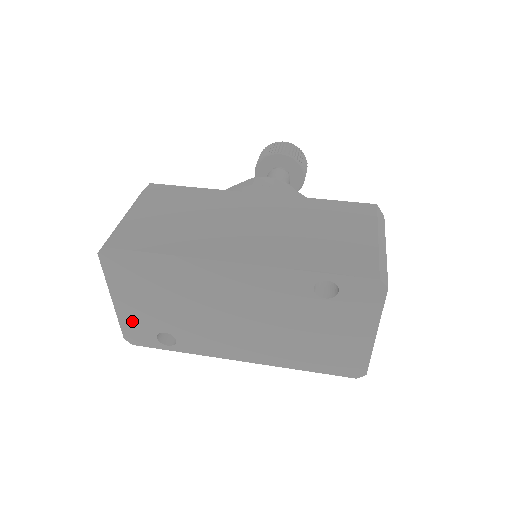
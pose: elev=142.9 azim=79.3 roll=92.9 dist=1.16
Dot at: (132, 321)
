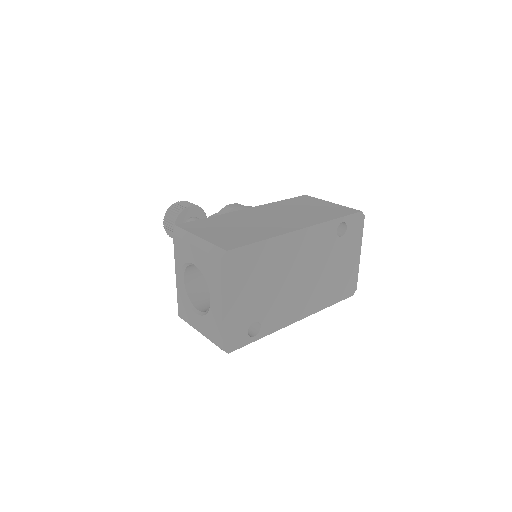
Dot at: (233, 324)
